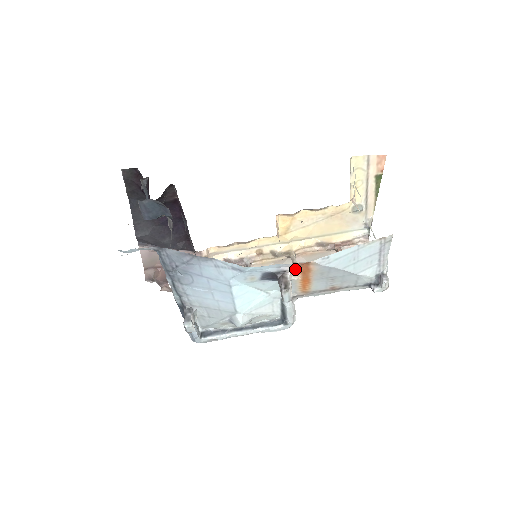
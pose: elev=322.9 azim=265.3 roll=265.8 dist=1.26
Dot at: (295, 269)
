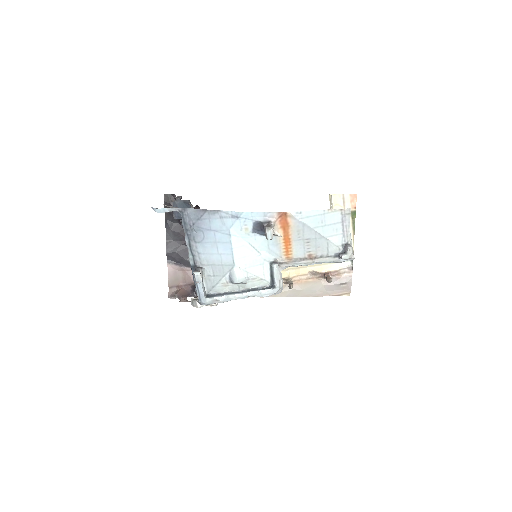
Dot at: (277, 222)
